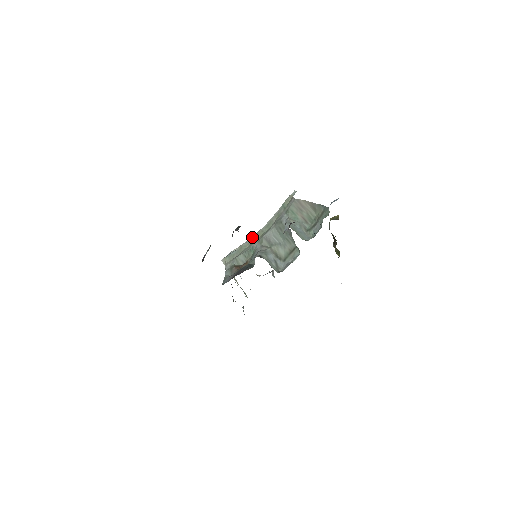
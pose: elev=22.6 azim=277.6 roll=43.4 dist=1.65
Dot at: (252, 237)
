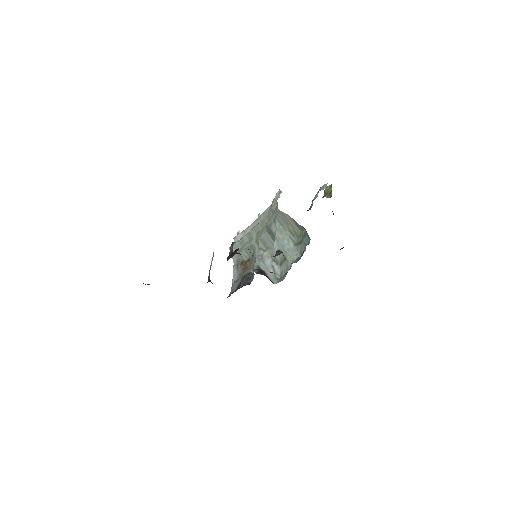
Dot at: (250, 231)
